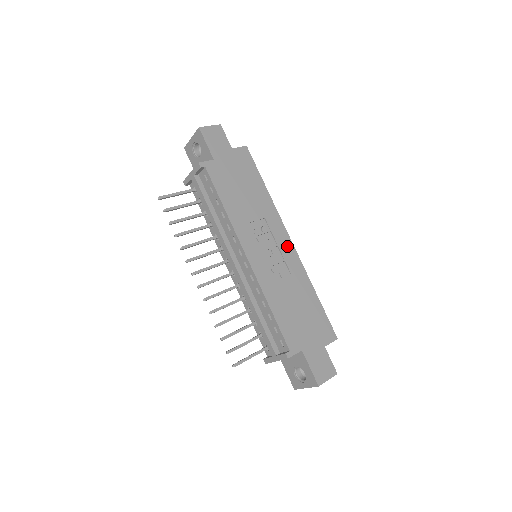
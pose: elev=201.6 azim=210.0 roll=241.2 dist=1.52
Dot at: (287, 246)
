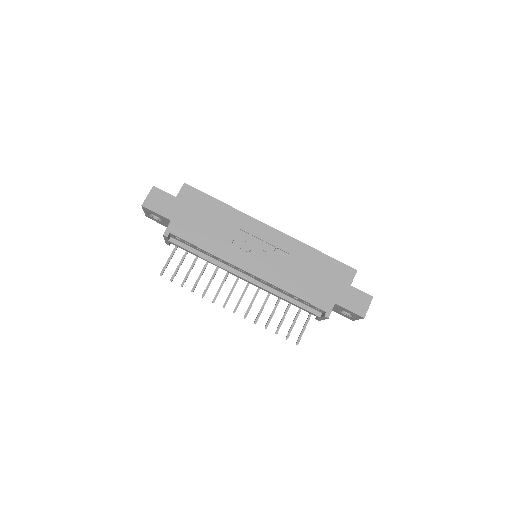
Dot at: (271, 235)
